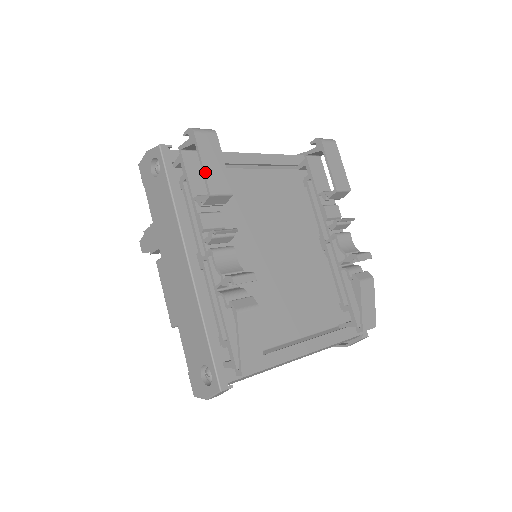
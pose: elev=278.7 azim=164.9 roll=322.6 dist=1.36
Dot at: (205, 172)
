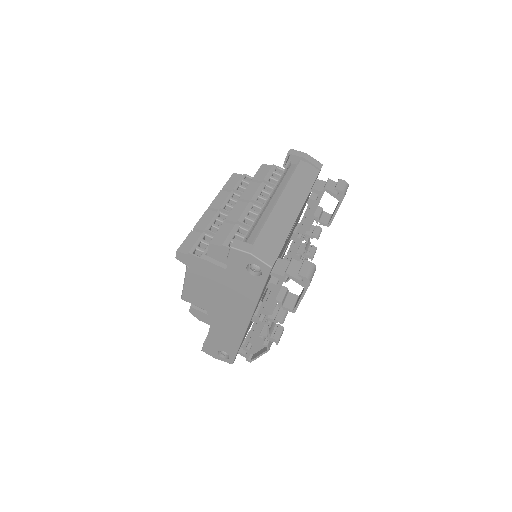
Dot at: occluded
